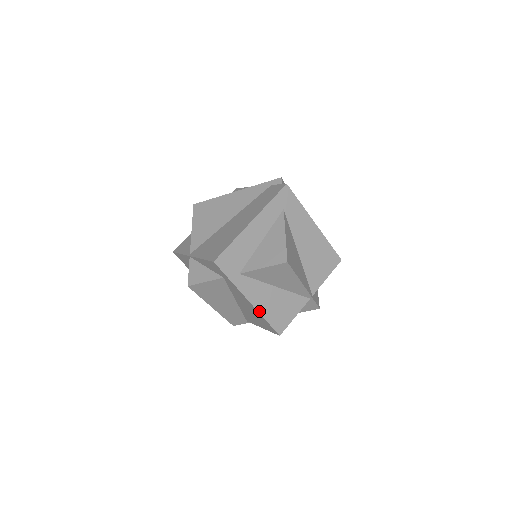
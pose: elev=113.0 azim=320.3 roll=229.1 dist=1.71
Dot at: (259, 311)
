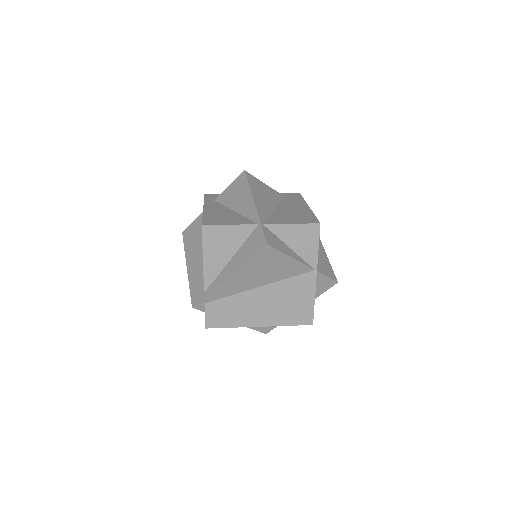
Dot at: (204, 213)
